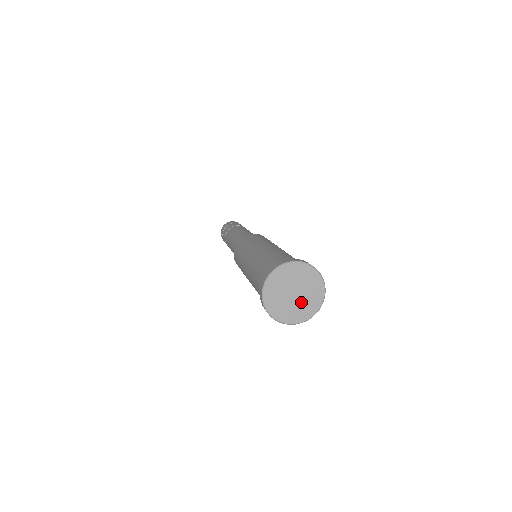
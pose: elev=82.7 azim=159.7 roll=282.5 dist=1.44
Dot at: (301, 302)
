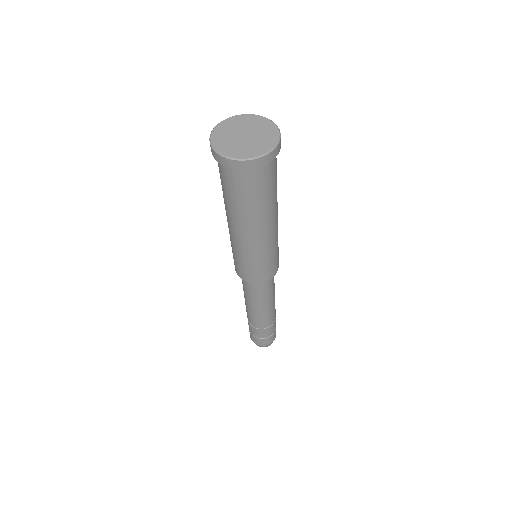
Dot at: (242, 144)
